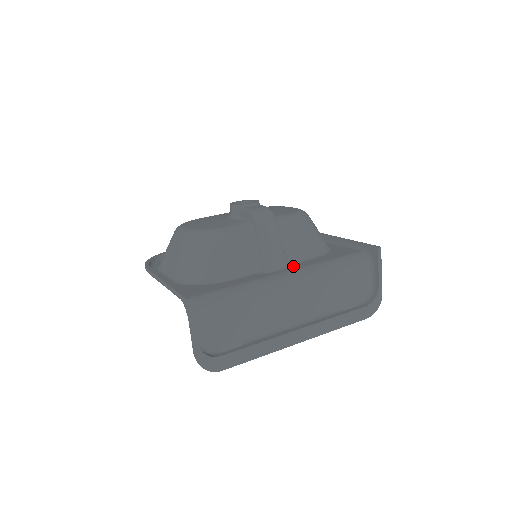
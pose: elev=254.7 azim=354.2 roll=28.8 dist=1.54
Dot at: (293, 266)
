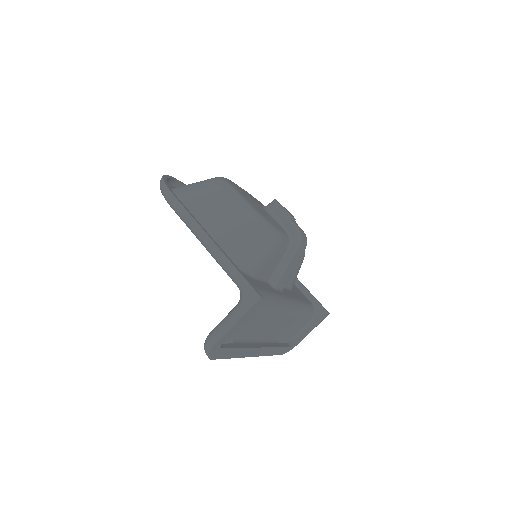
Dot at: (285, 292)
